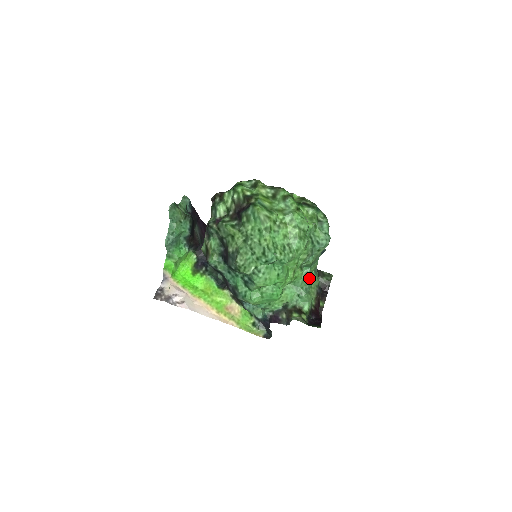
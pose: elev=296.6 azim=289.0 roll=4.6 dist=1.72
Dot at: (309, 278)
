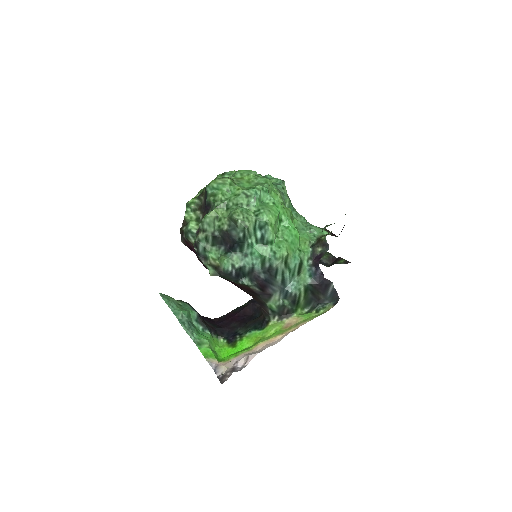
Dot at: (302, 217)
